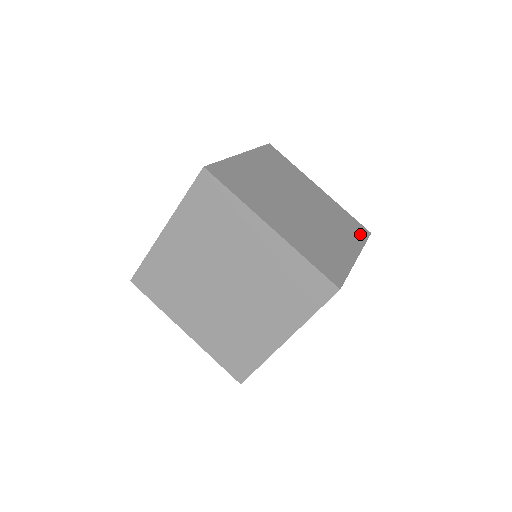
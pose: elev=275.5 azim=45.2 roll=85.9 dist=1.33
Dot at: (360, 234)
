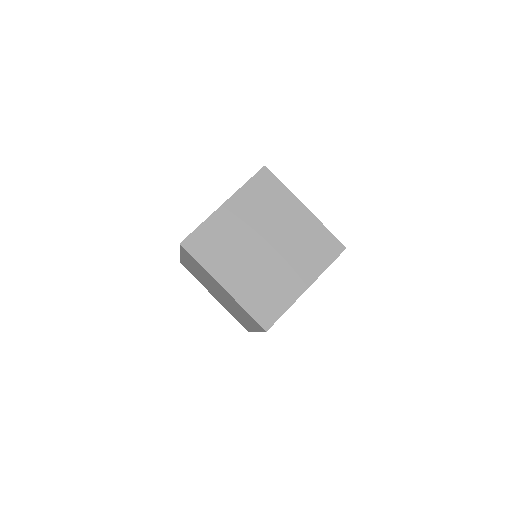
Dot at: occluded
